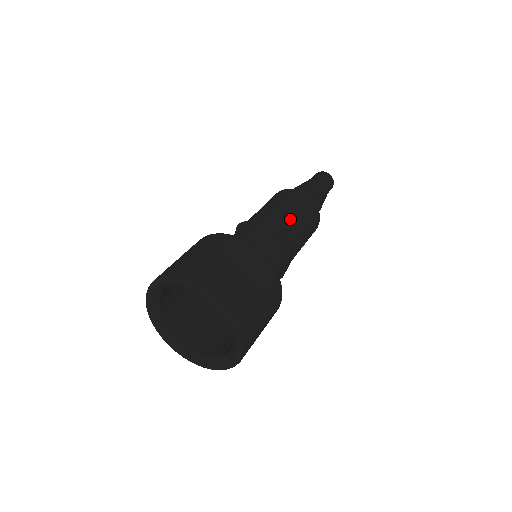
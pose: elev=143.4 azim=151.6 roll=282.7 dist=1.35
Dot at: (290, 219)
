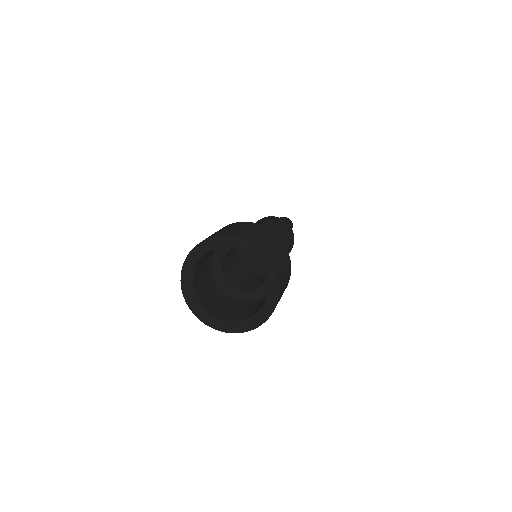
Dot at: (288, 245)
